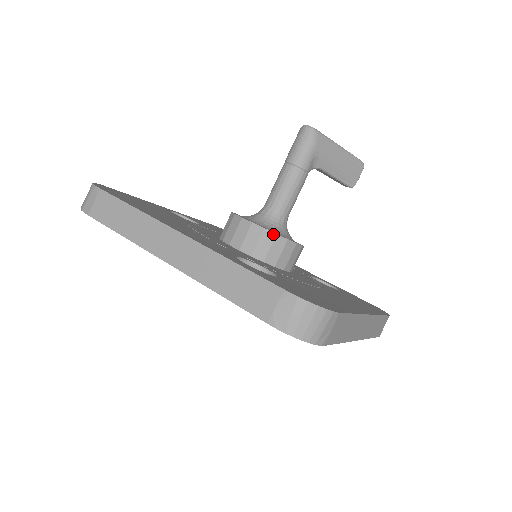
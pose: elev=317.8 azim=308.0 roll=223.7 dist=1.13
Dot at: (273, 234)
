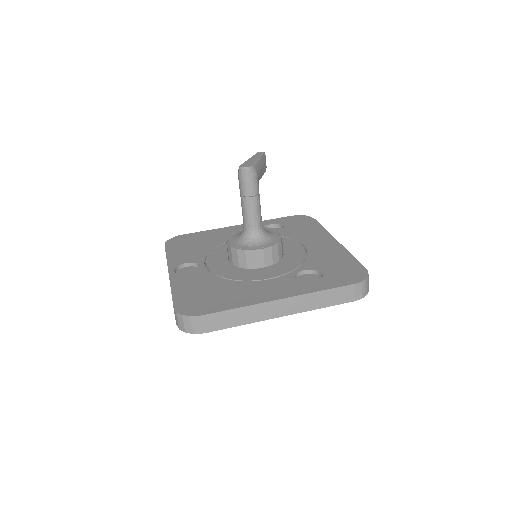
Dot at: (276, 245)
